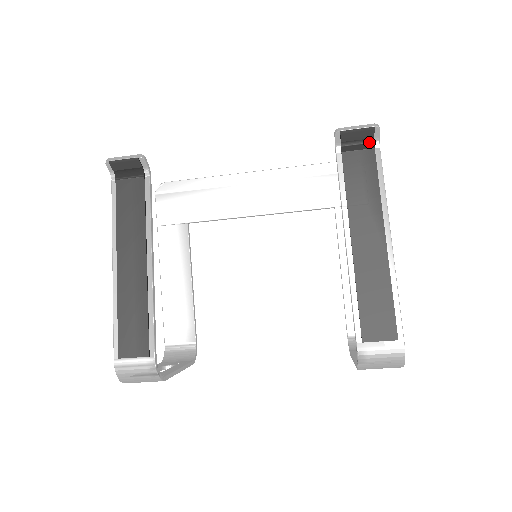
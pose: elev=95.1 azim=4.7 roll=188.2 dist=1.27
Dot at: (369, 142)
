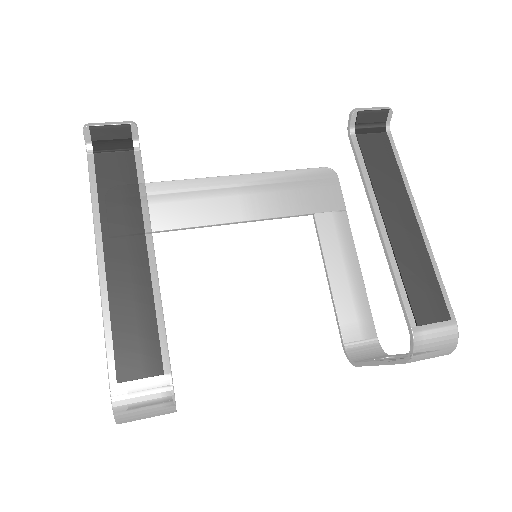
Dot at: (381, 126)
